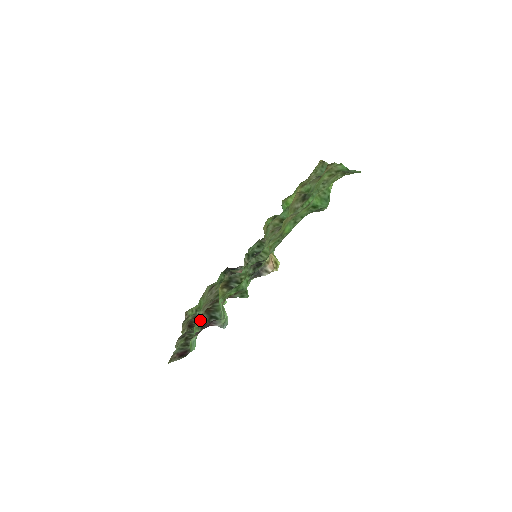
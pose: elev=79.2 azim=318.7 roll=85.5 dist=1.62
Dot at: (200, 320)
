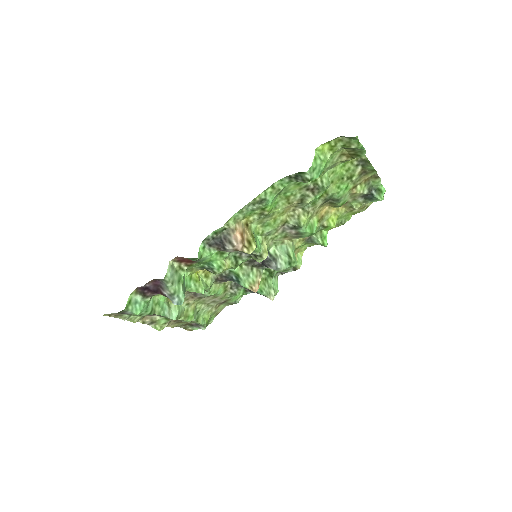
Dot at: occluded
